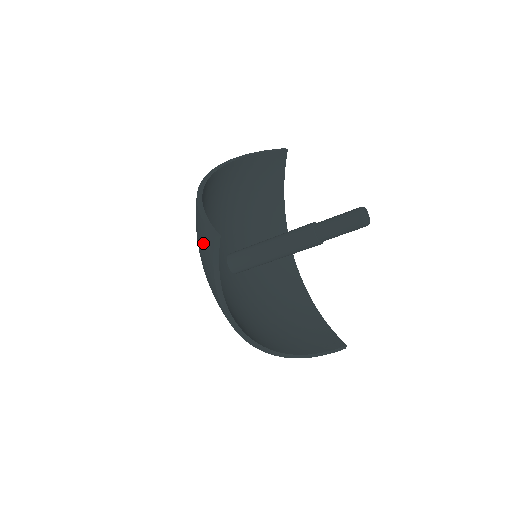
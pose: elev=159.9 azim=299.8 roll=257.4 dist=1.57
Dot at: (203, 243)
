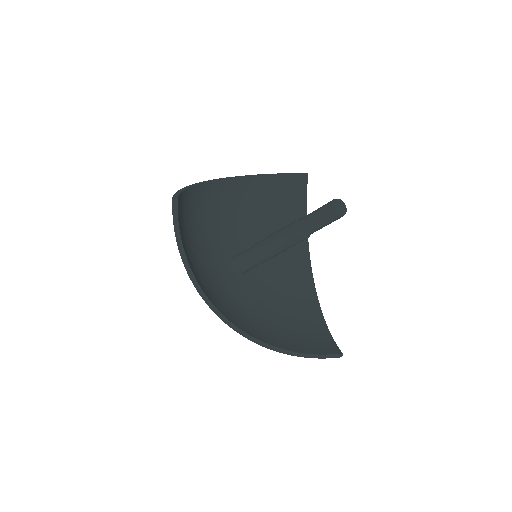
Dot at: occluded
